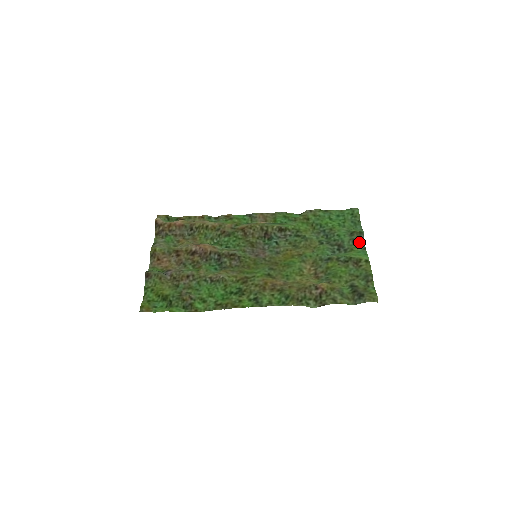
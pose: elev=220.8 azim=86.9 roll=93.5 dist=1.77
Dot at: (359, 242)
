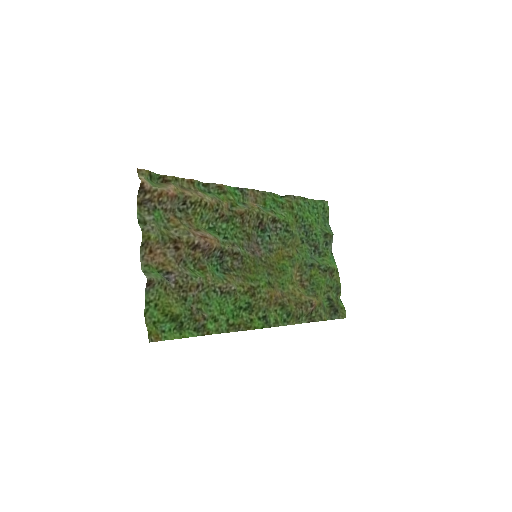
Dot at: (330, 246)
